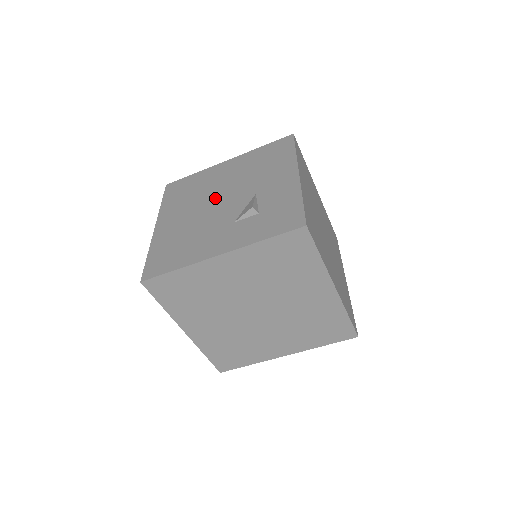
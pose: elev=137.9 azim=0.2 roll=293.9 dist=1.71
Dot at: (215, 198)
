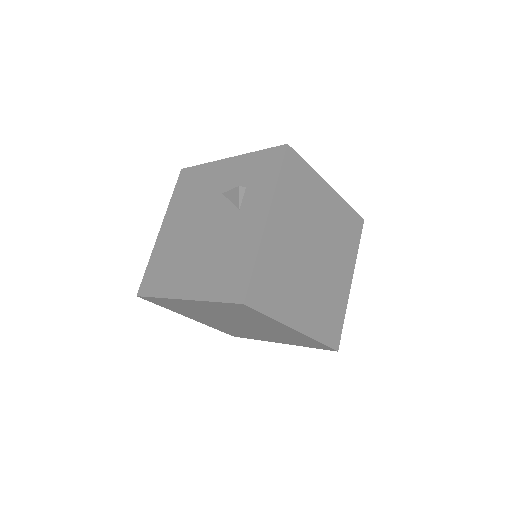
Dot at: (197, 234)
